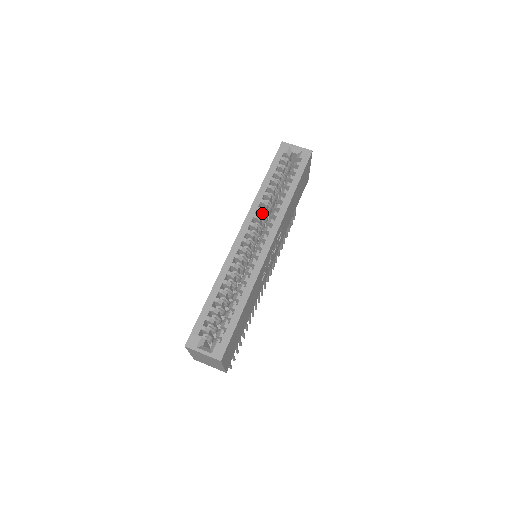
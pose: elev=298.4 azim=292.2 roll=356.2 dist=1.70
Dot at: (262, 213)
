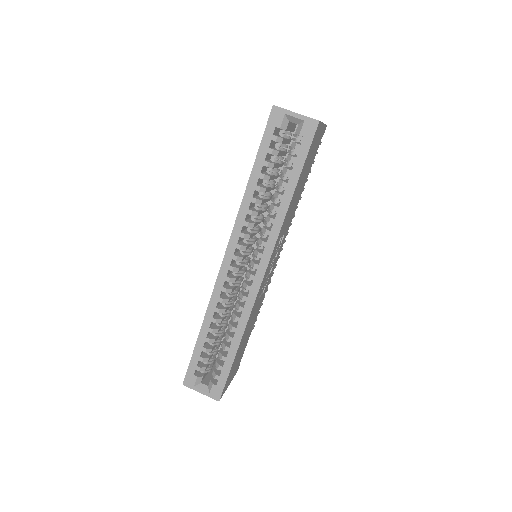
Dot at: (251, 227)
